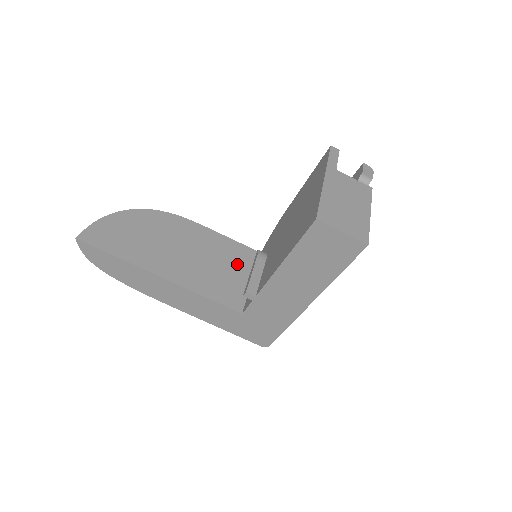
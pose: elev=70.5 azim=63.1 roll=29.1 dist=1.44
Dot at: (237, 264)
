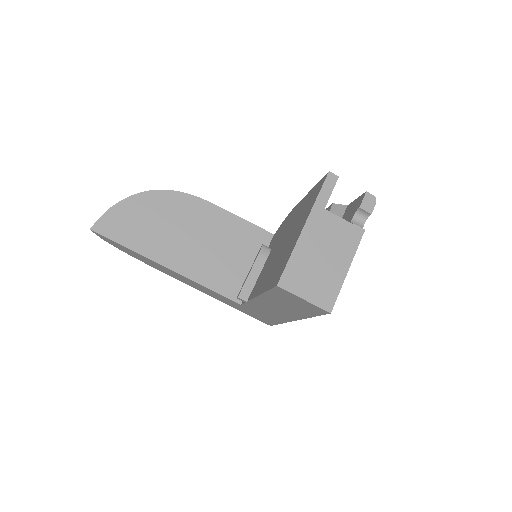
Dot at: (246, 250)
